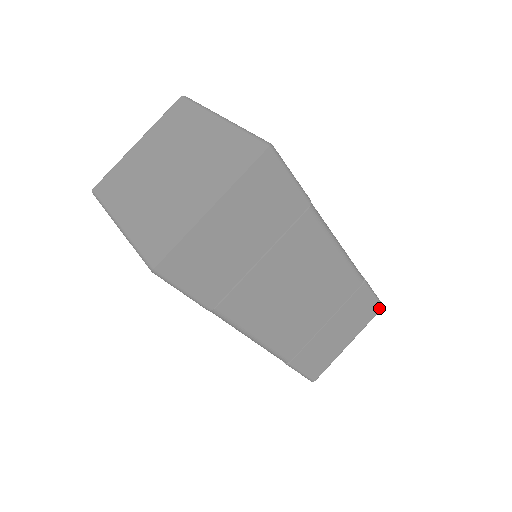
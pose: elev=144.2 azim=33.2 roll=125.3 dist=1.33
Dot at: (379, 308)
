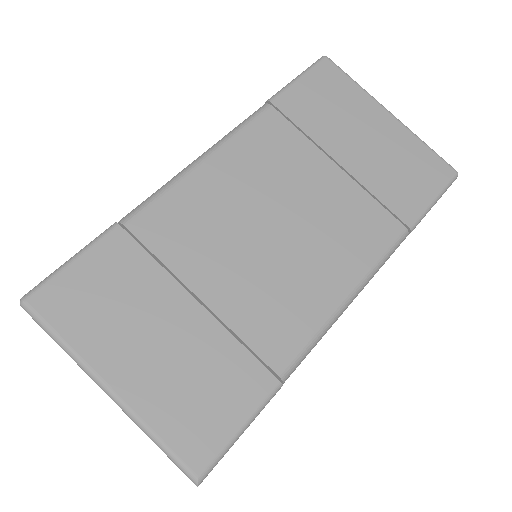
Dot at: (451, 183)
